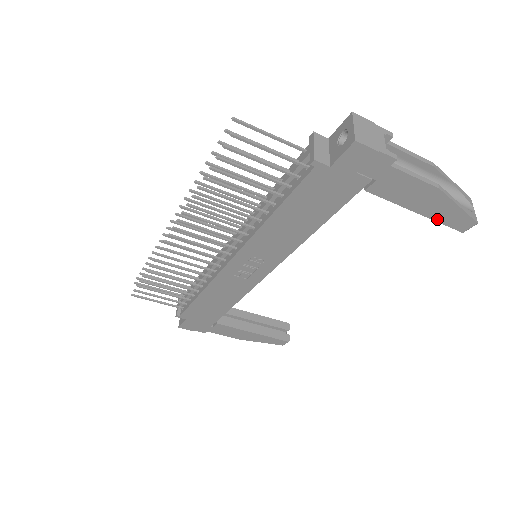
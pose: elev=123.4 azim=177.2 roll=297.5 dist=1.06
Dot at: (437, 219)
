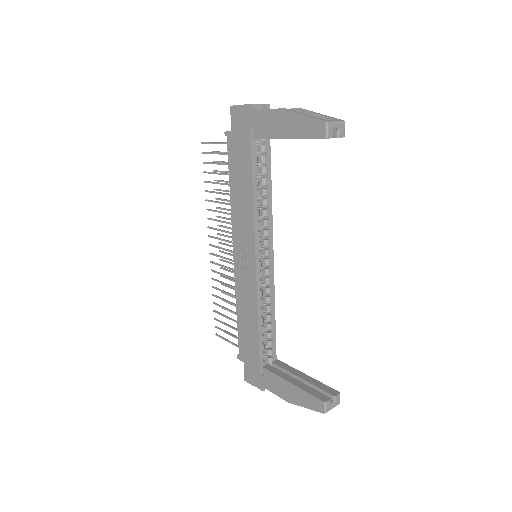
Dot at: (301, 136)
